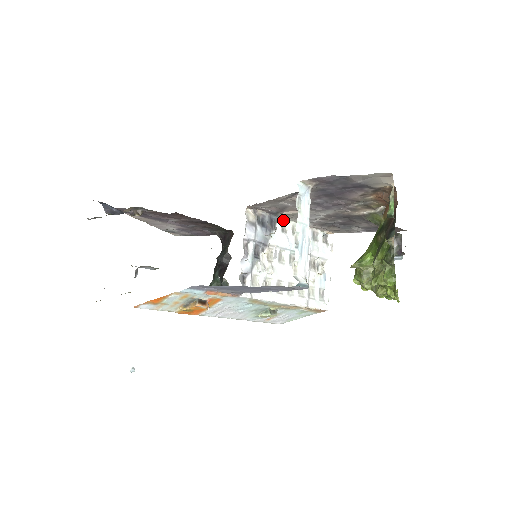
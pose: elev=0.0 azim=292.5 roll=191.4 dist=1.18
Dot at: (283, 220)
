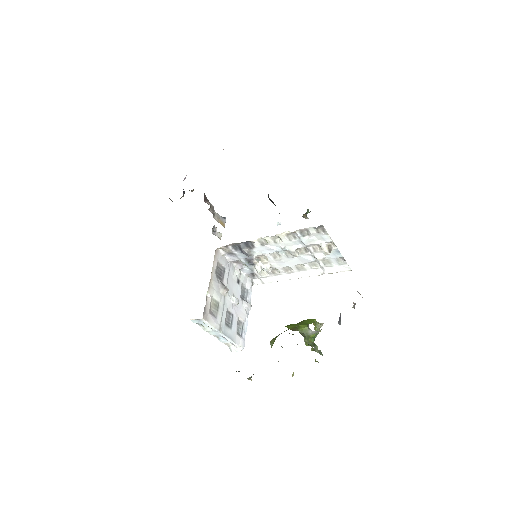
Dot at: (258, 238)
